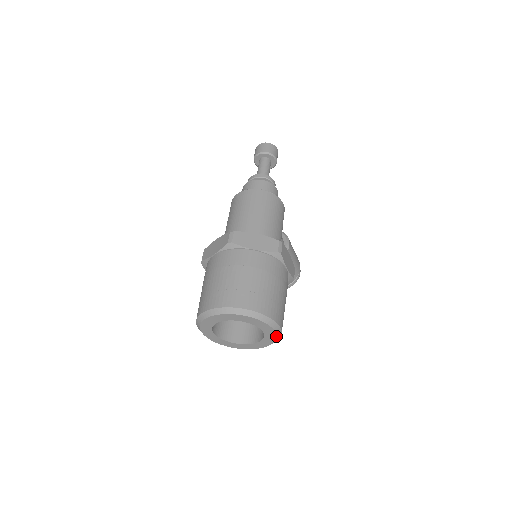
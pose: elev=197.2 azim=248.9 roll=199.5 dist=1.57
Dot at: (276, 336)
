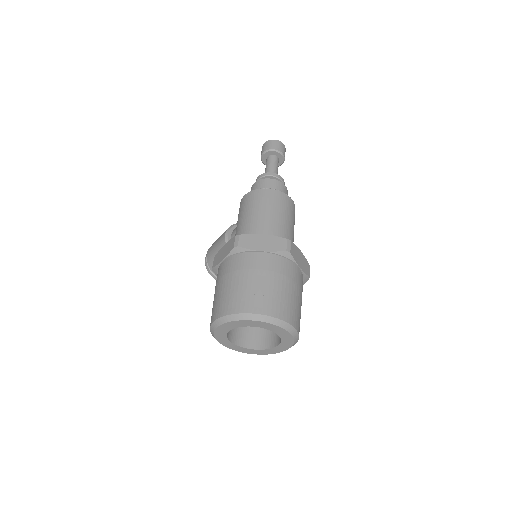
Dot at: (279, 352)
